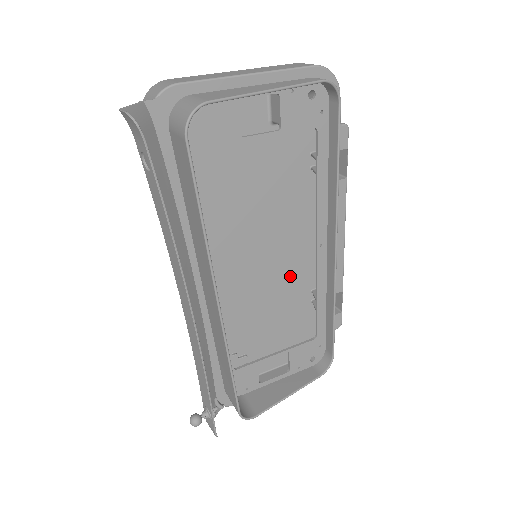
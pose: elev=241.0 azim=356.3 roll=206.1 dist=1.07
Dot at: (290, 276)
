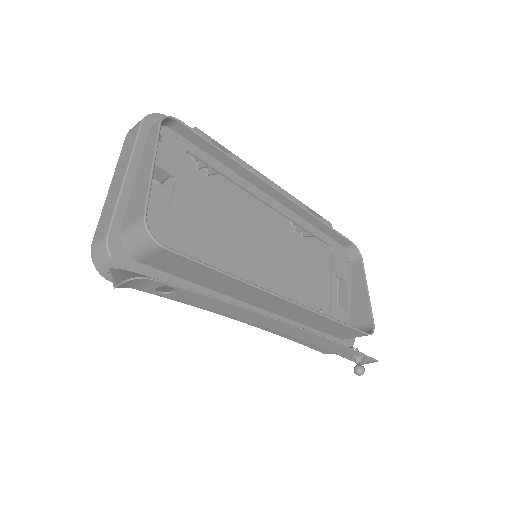
Dot at: (277, 241)
